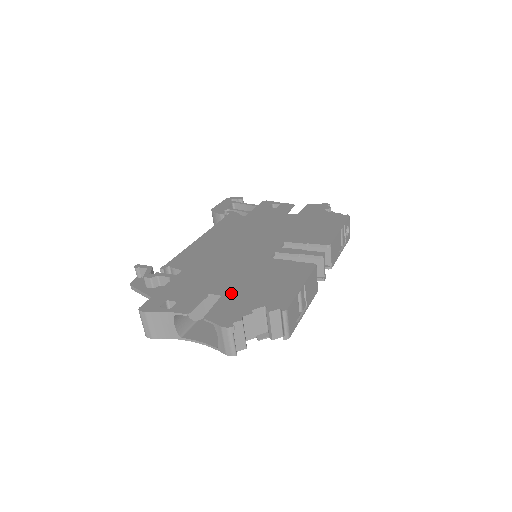
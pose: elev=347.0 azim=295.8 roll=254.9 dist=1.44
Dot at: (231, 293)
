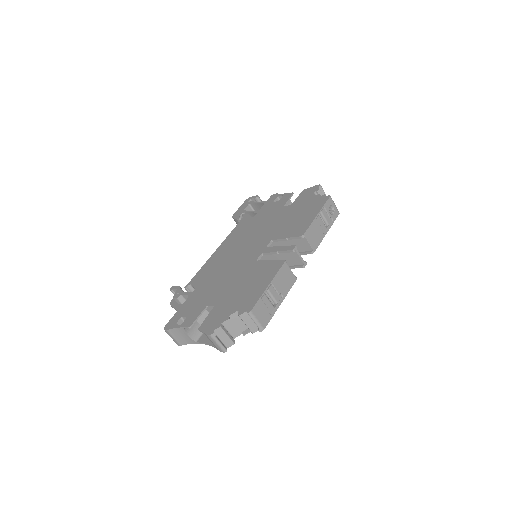
Dot at: (220, 302)
